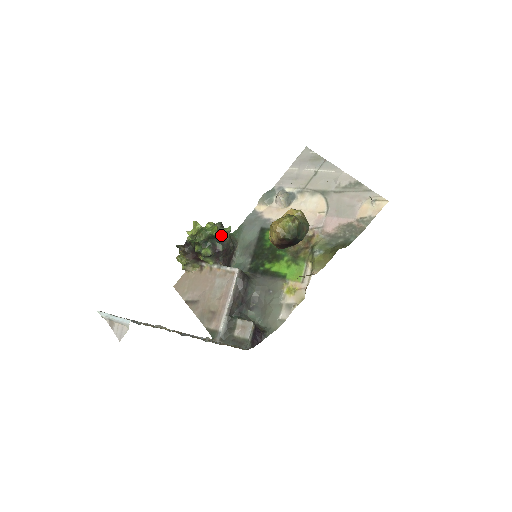
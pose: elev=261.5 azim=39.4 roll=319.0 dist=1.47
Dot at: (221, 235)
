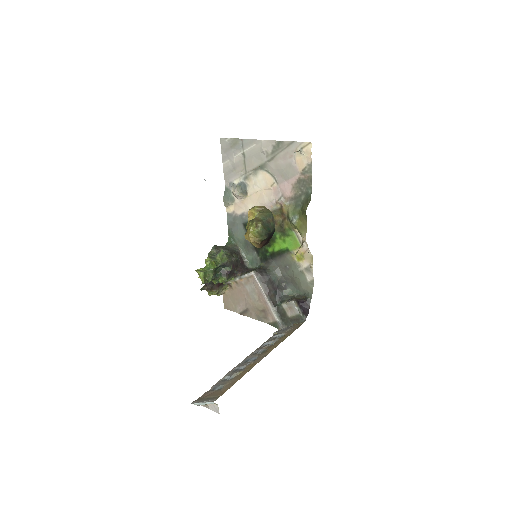
Dot at: (221, 261)
